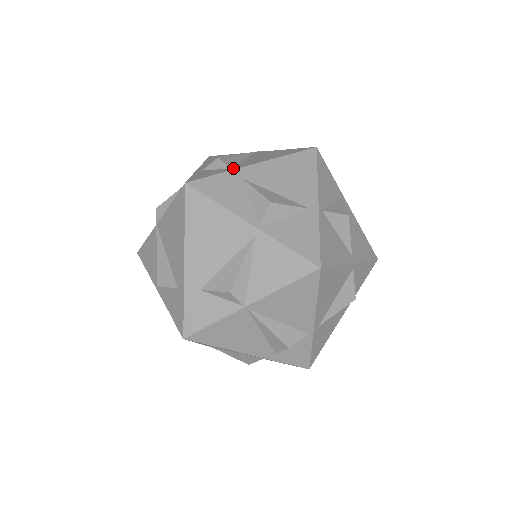
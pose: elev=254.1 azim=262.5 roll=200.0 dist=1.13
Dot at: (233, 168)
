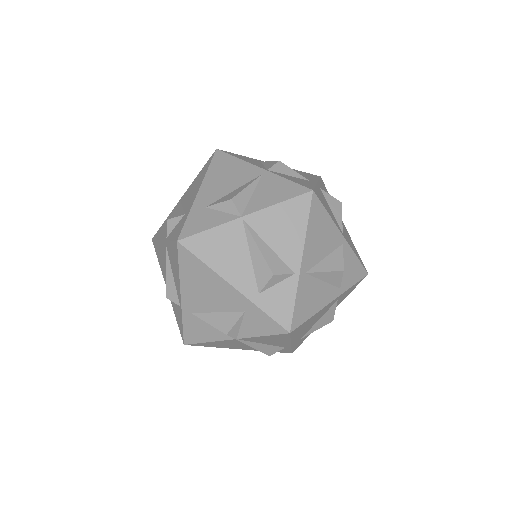
Dot at: occluded
